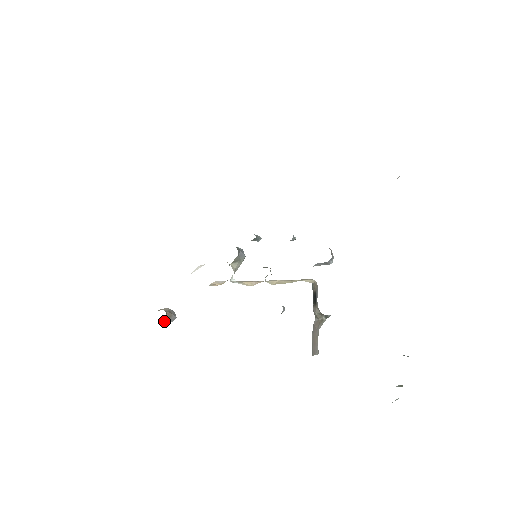
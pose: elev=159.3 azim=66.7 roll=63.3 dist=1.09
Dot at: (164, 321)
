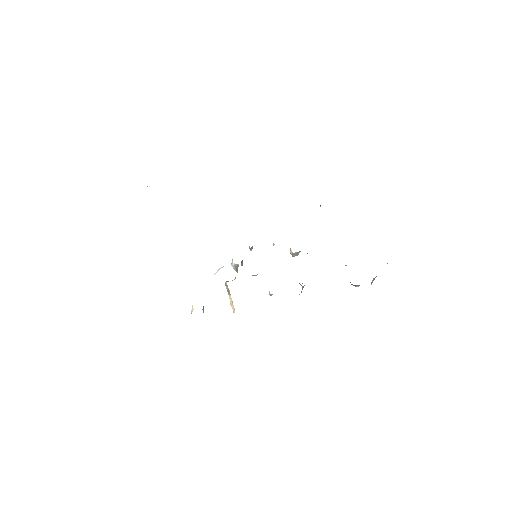
Dot at: (202, 309)
